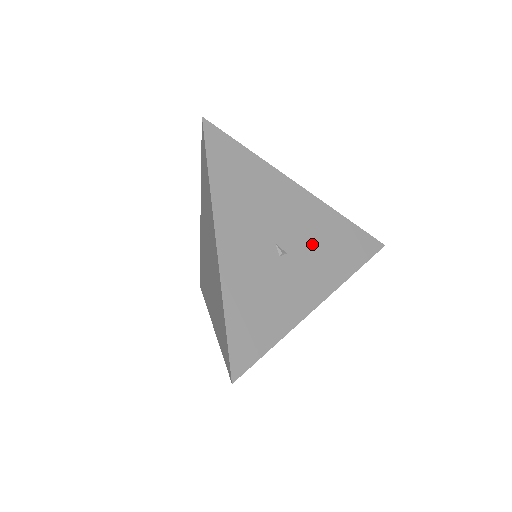
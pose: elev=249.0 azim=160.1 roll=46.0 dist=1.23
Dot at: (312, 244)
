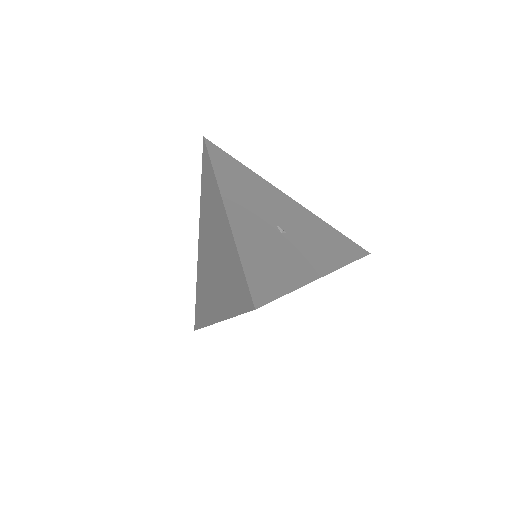
Dot at: (307, 234)
